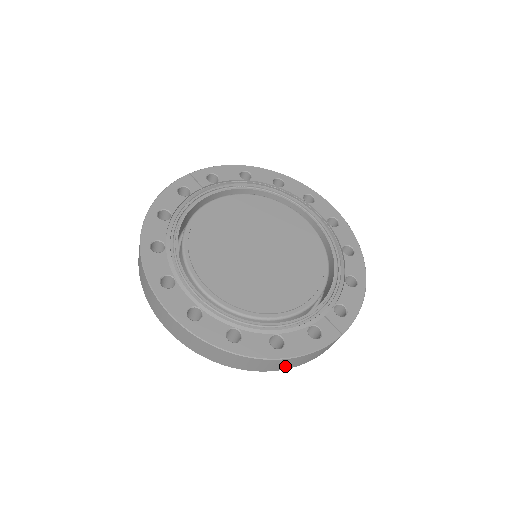
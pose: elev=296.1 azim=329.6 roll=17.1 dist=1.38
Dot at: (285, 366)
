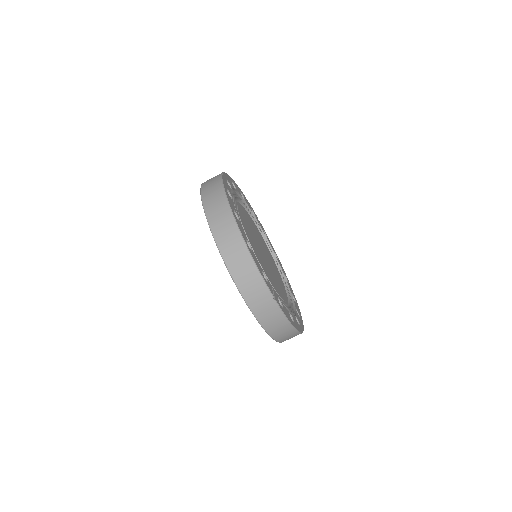
Dot at: (233, 262)
